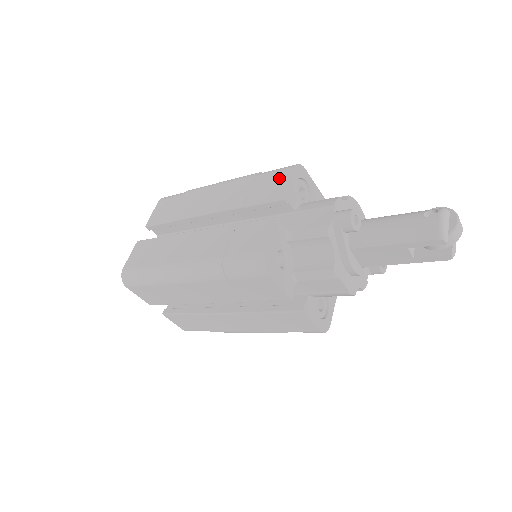
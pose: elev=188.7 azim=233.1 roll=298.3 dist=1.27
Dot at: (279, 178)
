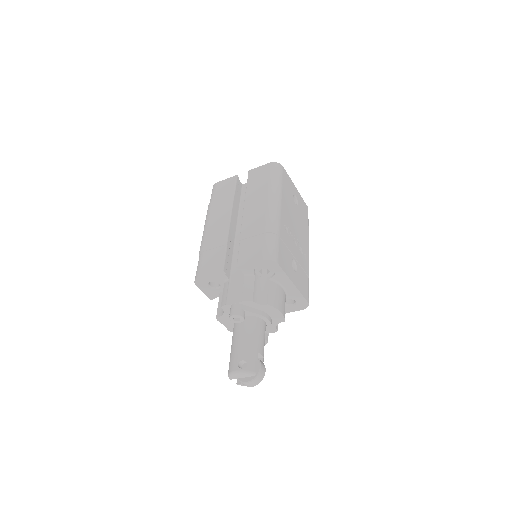
Dot at: (256, 253)
